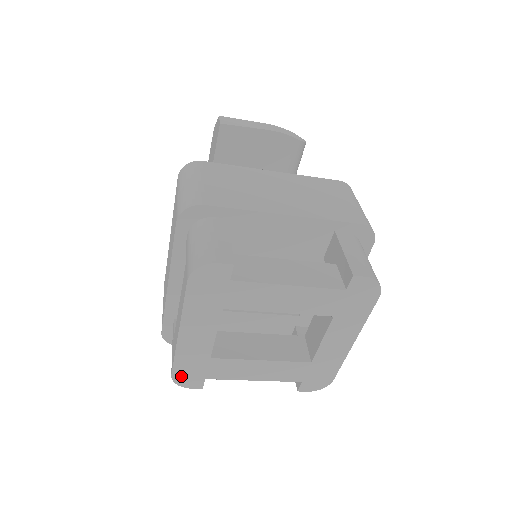
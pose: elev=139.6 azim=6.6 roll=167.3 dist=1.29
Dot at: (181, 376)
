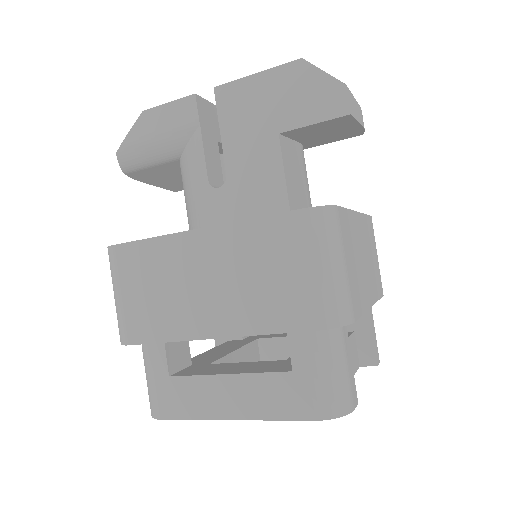
Dot at: occluded
